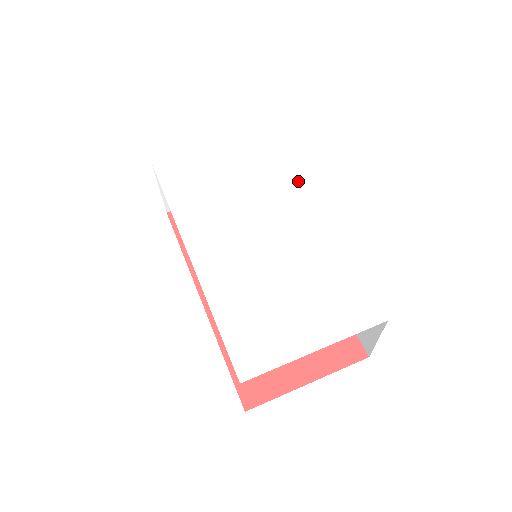
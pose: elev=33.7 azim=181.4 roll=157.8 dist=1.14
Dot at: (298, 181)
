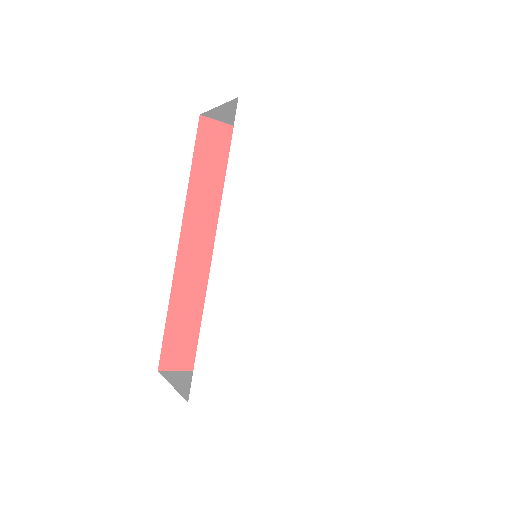
Dot at: occluded
